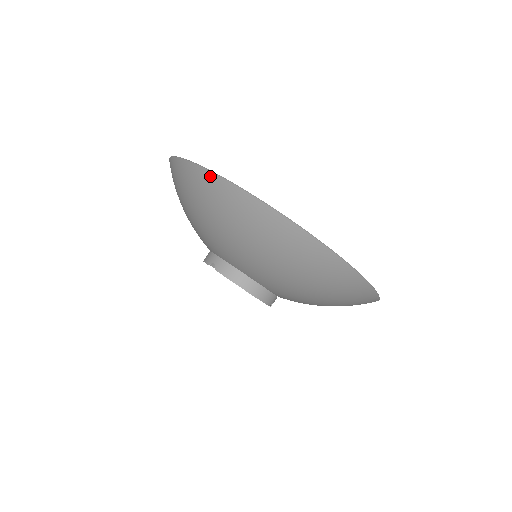
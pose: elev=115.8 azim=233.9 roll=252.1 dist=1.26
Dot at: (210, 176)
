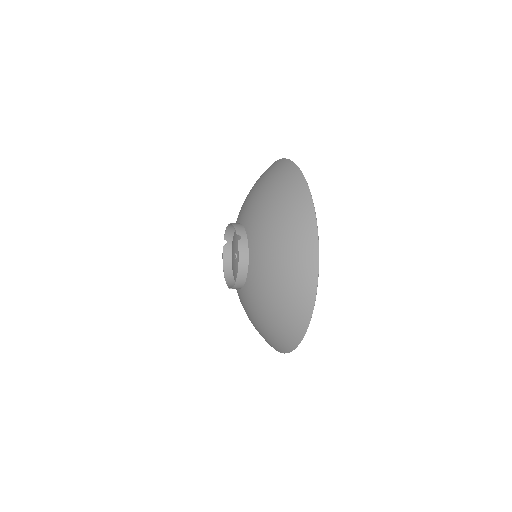
Dot at: (312, 215)
